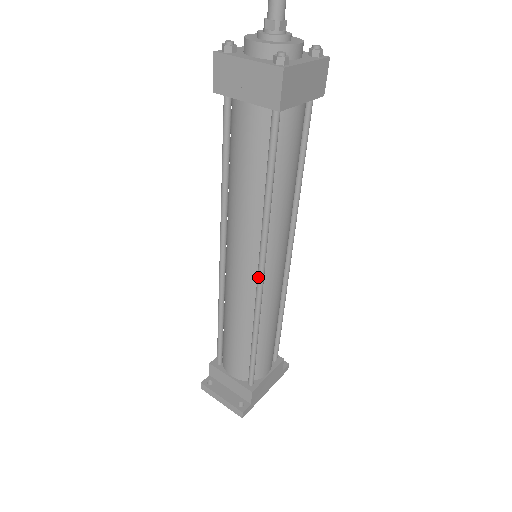
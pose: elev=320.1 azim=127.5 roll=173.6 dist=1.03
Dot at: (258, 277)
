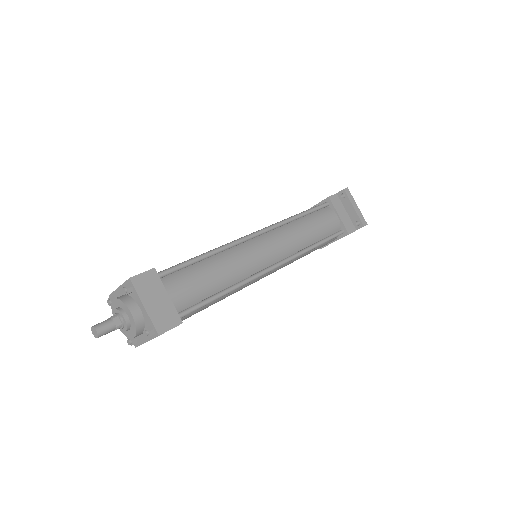
Dot at: occluded
